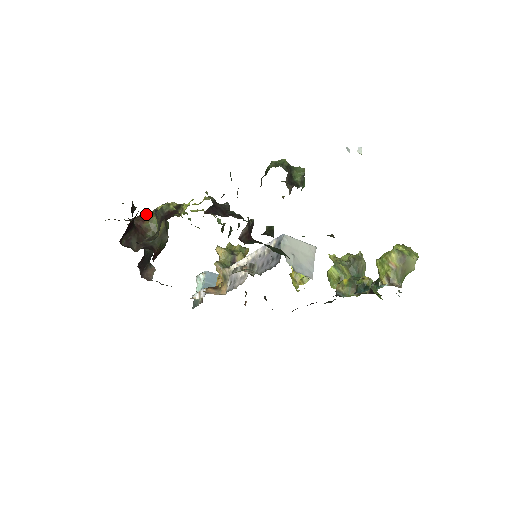
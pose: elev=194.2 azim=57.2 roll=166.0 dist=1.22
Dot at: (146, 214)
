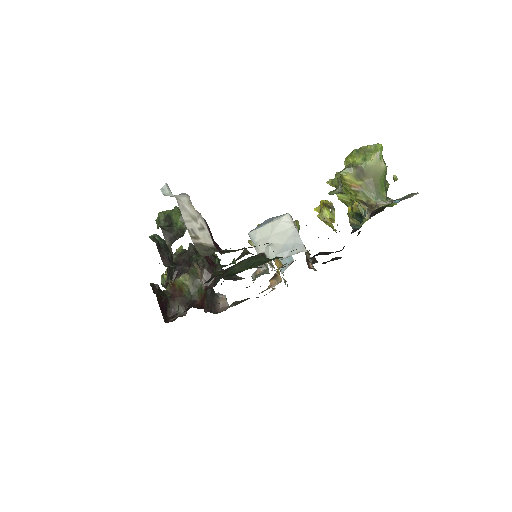
Dot at: occluded
